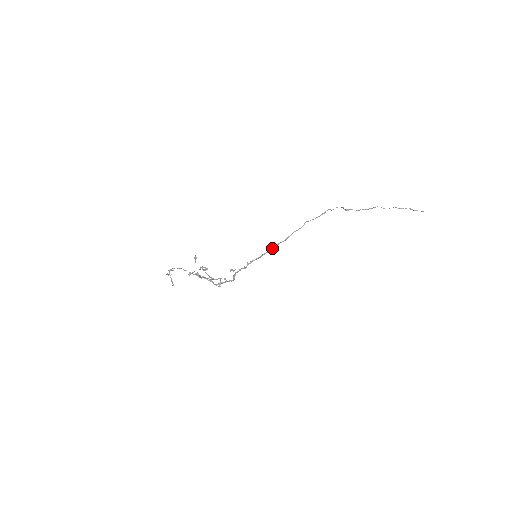
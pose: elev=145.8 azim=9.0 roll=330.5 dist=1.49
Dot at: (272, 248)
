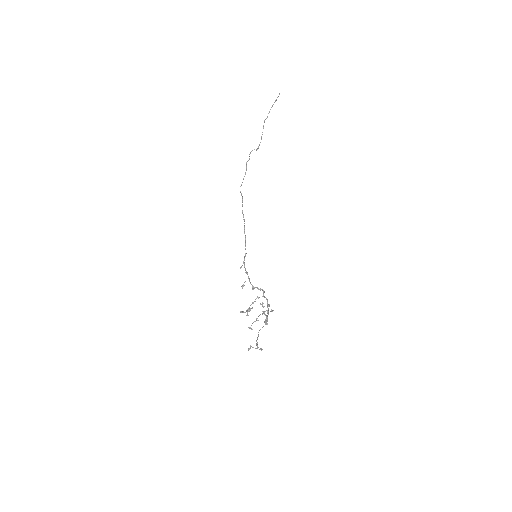
Dot at: (245, 237)
